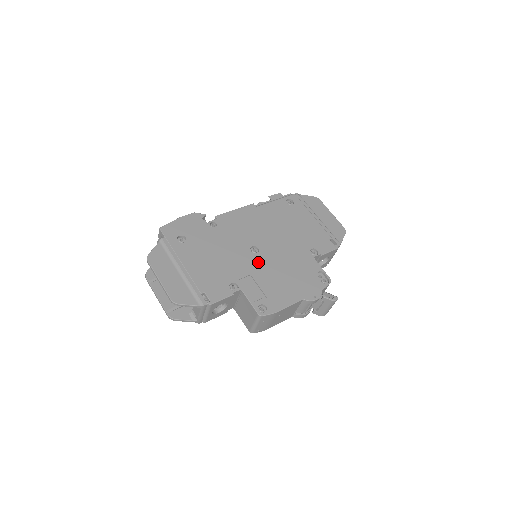
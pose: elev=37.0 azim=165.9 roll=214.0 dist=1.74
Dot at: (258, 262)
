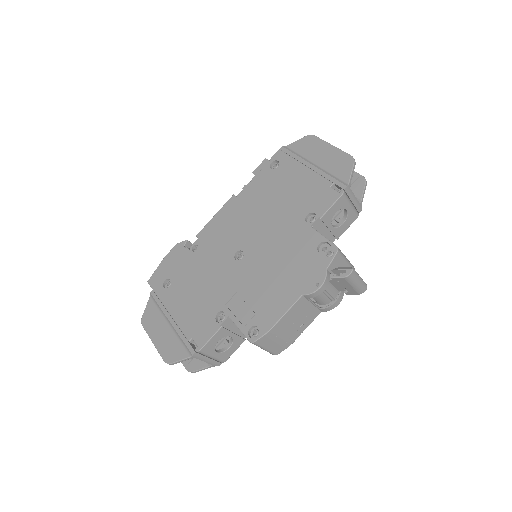
Dot at: (244, 270)
